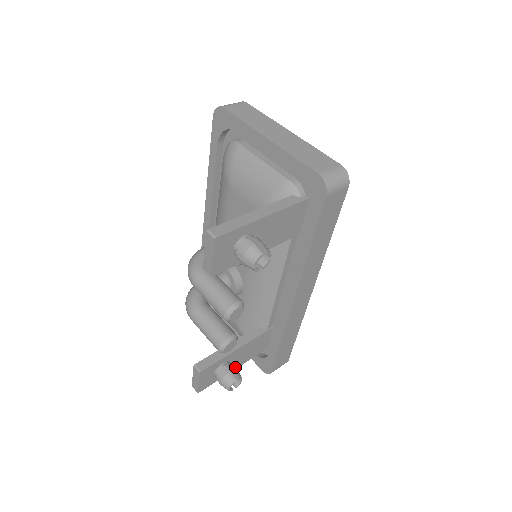
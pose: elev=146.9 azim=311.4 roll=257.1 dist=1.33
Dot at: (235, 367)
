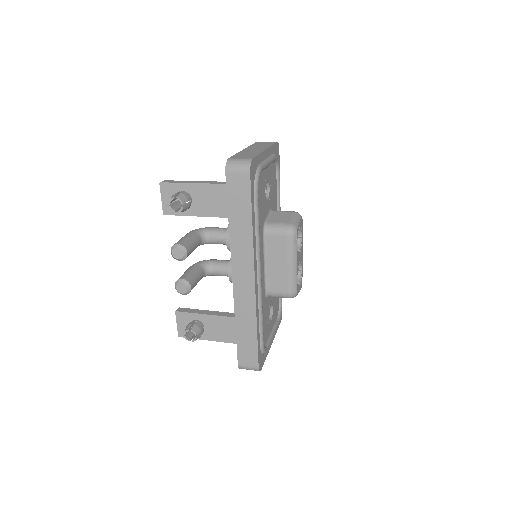
Dot at: (200, 326)
